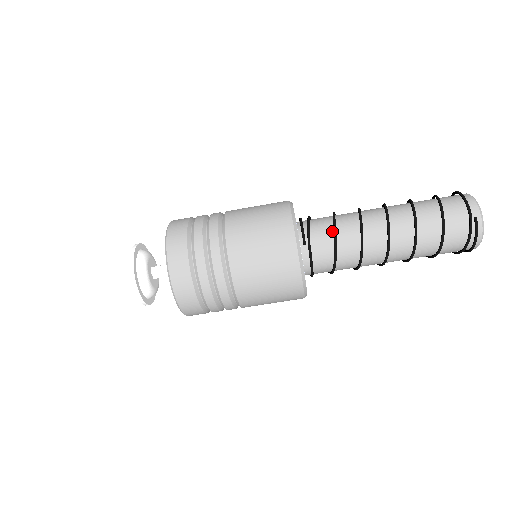
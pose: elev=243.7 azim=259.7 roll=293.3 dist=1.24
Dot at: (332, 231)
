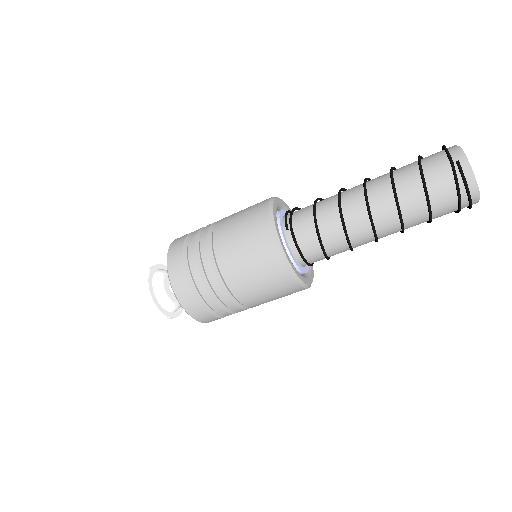
Dot at: (313, 212)
